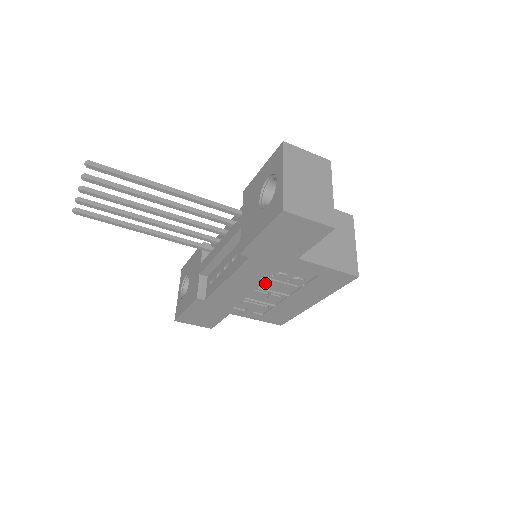
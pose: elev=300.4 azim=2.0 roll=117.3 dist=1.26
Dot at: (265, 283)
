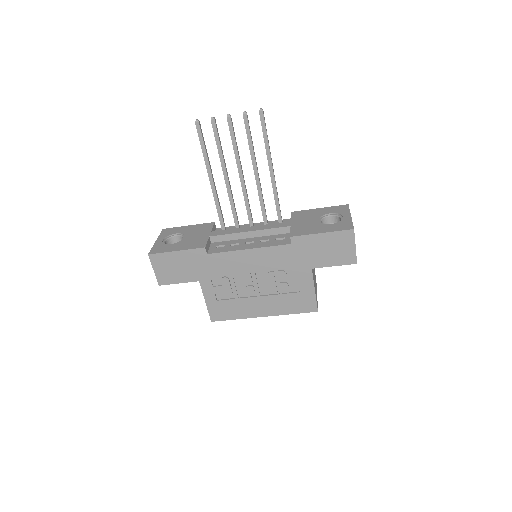
Dot at: (264, 273)
